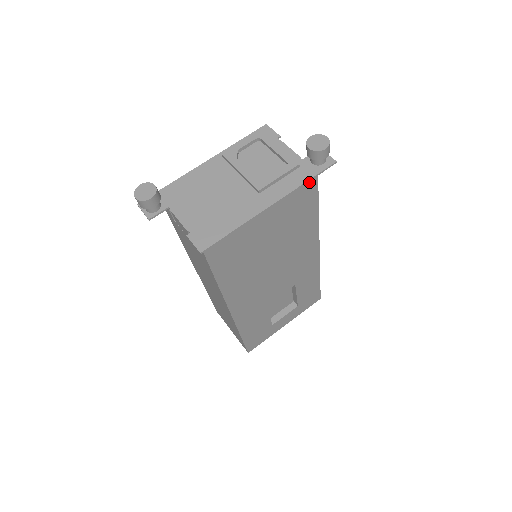
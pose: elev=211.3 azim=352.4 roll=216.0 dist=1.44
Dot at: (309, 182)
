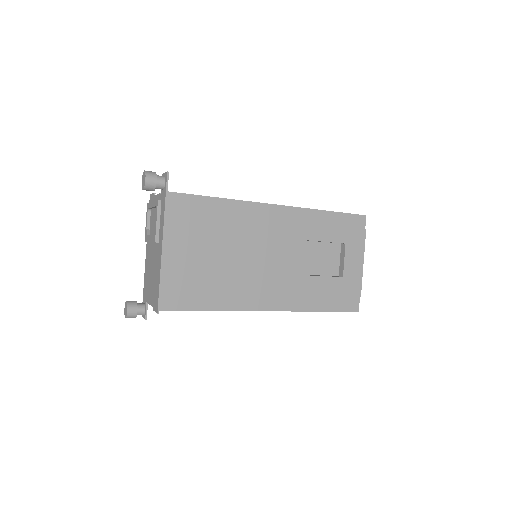
Dot at: (170, 202)
